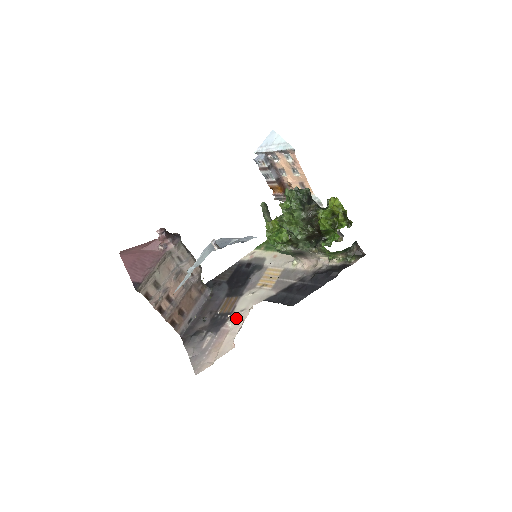
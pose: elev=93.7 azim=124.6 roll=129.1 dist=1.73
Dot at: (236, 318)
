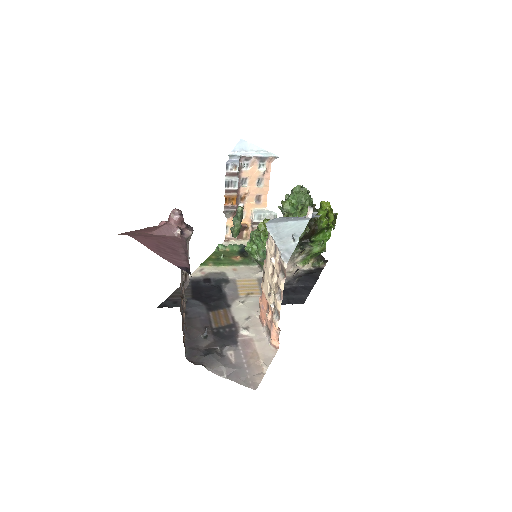
Dot at: (249, 326)
